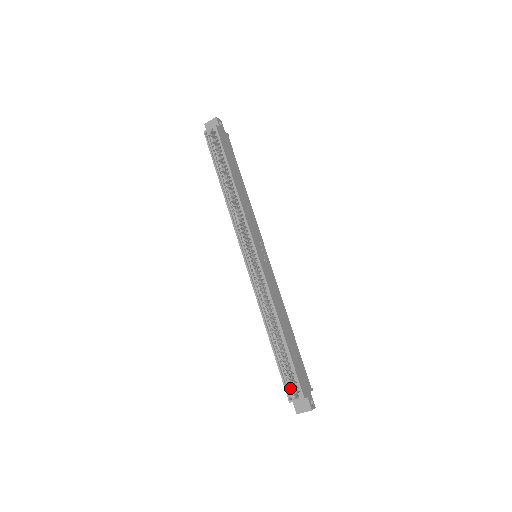
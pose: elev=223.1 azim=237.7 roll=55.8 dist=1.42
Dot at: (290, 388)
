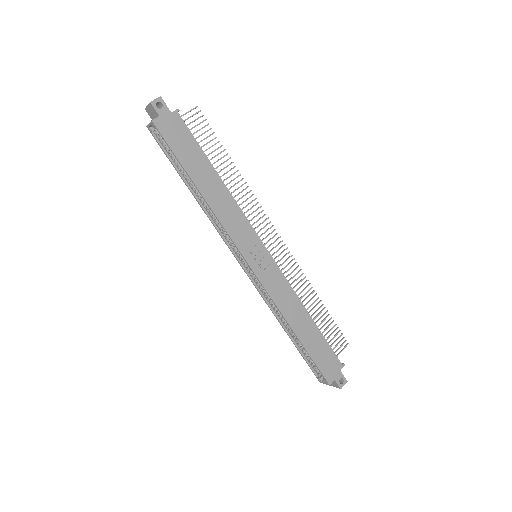
Dot at: (318, 372)
